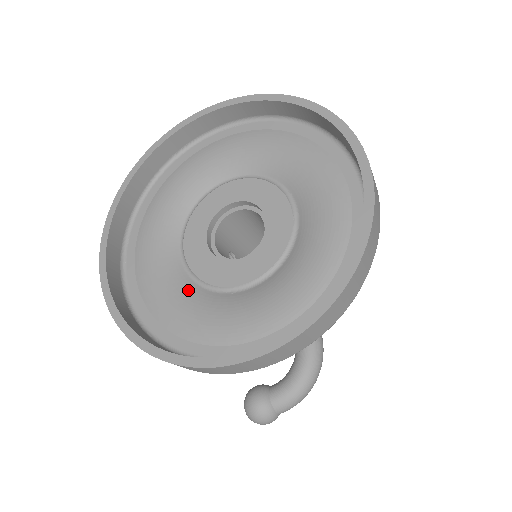
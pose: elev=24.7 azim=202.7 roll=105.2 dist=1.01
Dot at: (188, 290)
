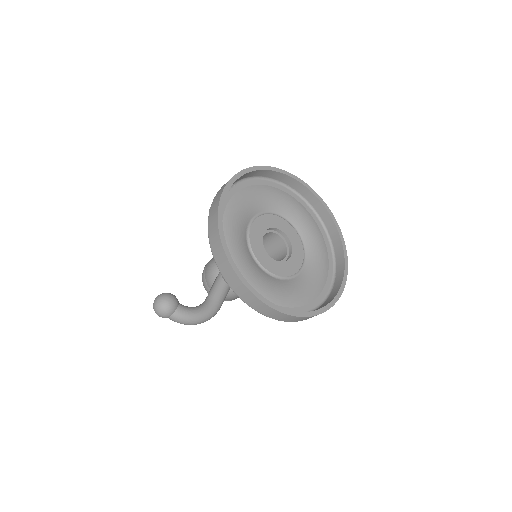
Dot at: (243, 240)
